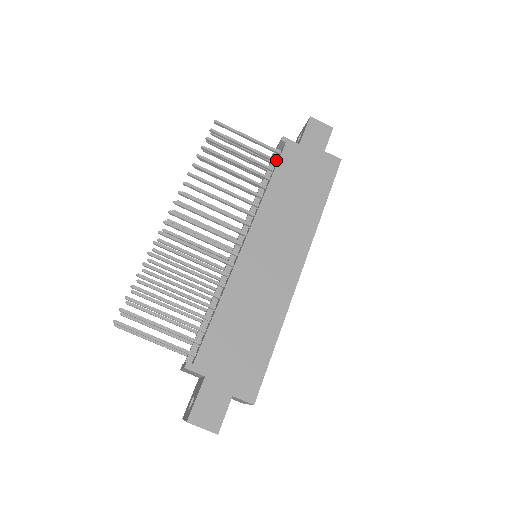
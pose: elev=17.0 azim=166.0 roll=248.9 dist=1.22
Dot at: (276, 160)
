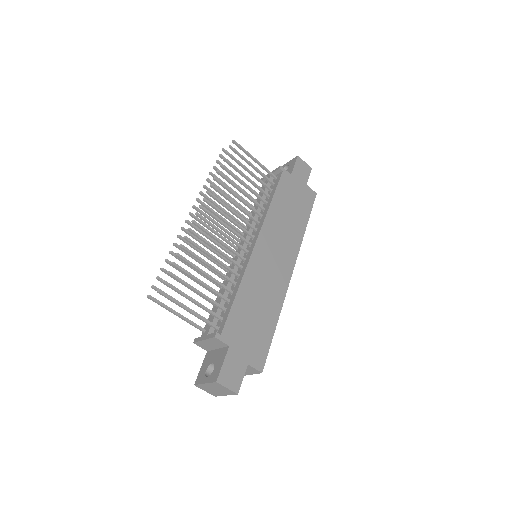
Dot at: (274, 183)
